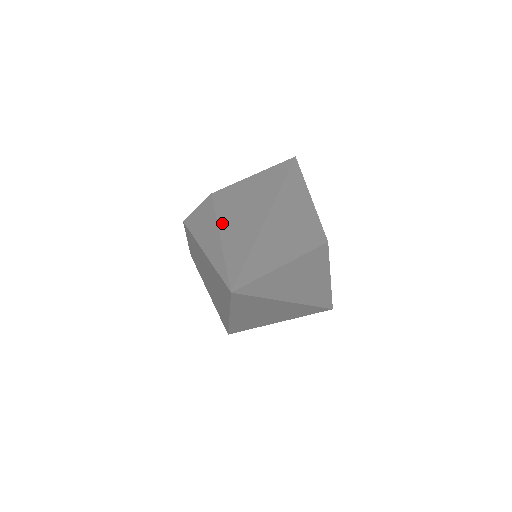
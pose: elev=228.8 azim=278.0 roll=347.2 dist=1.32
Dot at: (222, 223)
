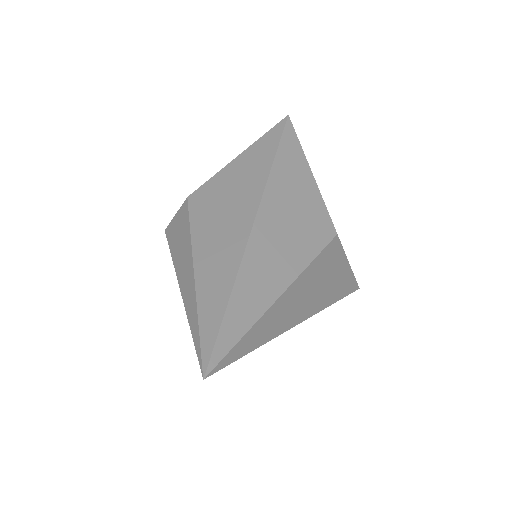
Dot at: (197, 252)
